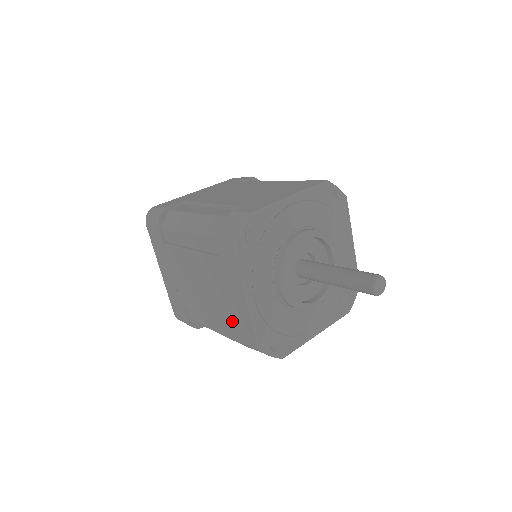
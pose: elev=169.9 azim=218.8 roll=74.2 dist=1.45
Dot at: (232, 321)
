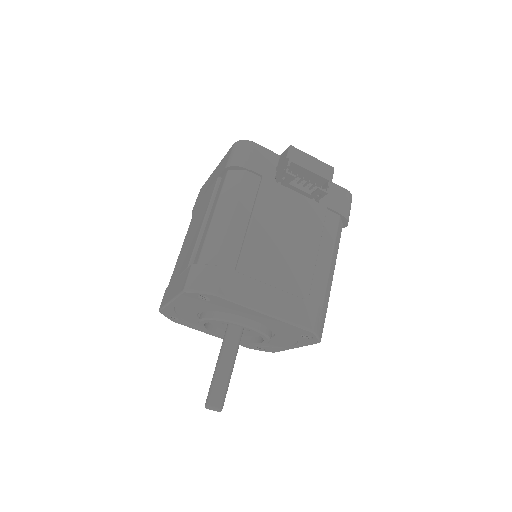
Dot at: occluded
